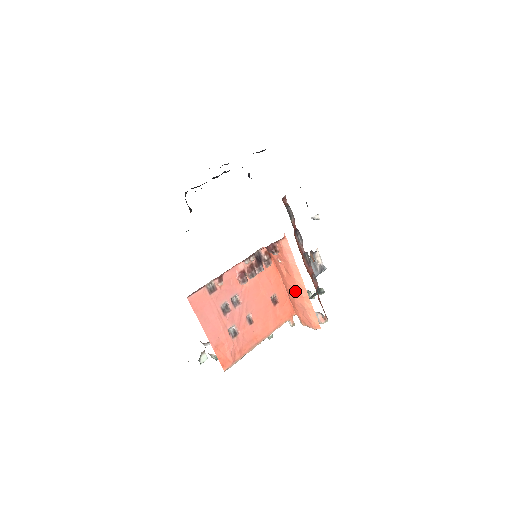
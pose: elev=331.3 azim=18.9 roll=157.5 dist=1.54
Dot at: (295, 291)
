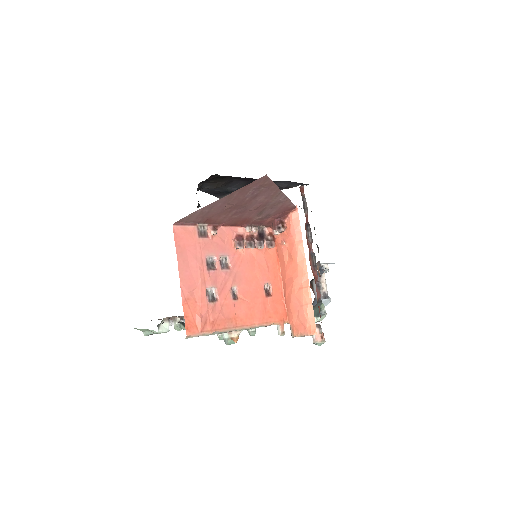
Dot at: (294, 280)
